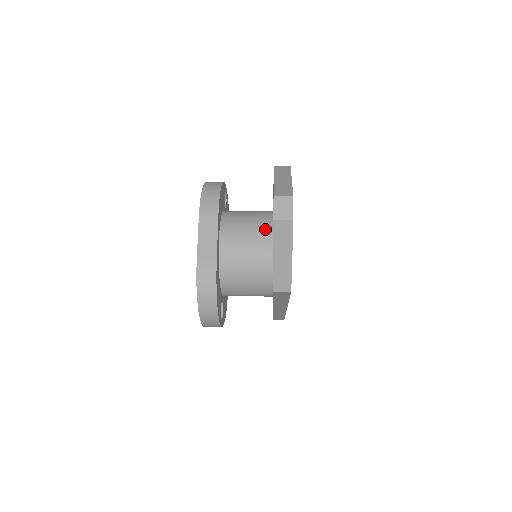
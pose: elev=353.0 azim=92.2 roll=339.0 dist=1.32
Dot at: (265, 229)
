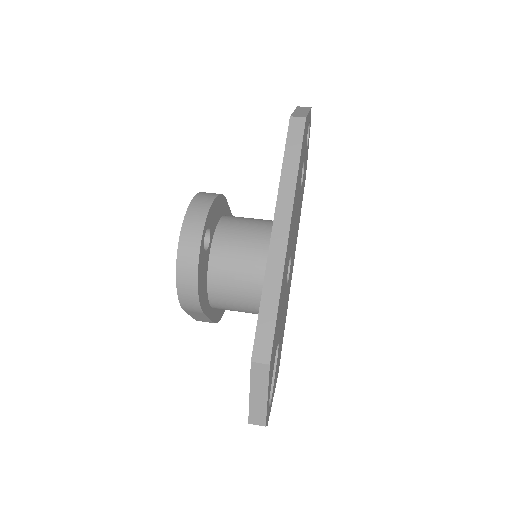
Dot at: (256, 308)
